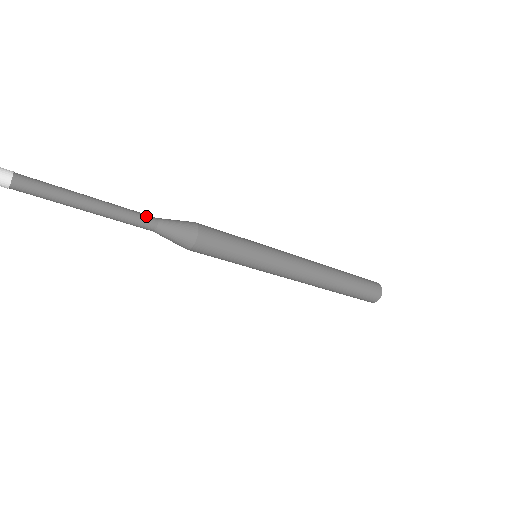
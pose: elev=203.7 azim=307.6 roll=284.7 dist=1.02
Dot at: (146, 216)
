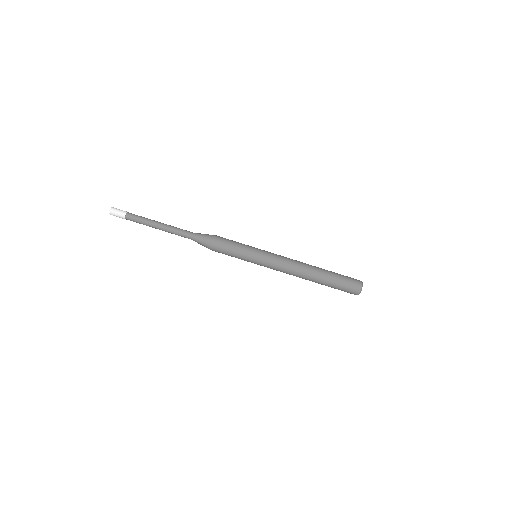
Dot at: (187, 231)
